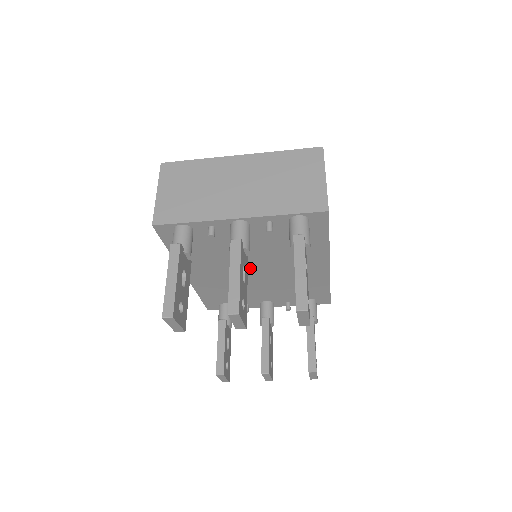
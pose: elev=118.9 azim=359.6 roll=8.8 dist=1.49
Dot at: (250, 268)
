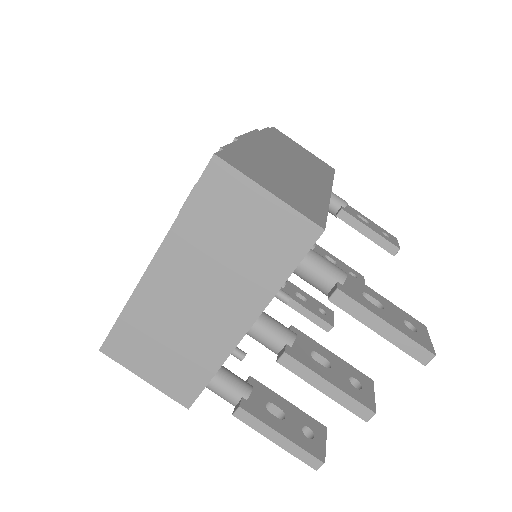
Dot at: occluded
